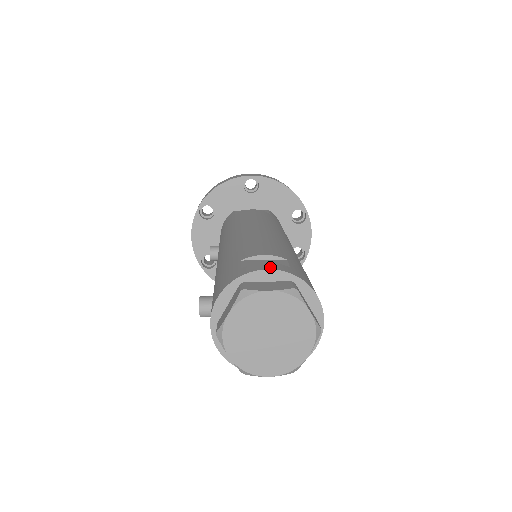
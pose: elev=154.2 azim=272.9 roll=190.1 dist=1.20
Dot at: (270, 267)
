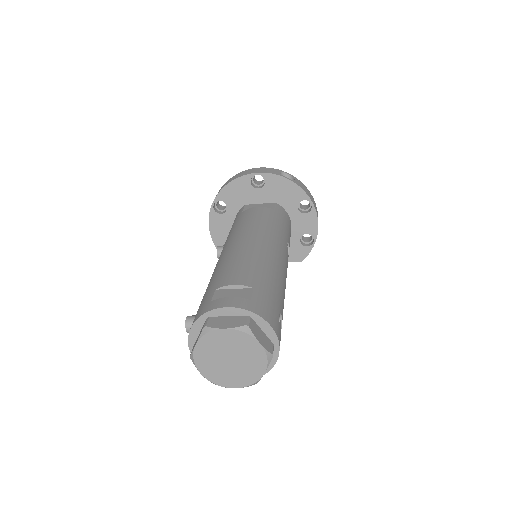
Dot at: (230, 304)
